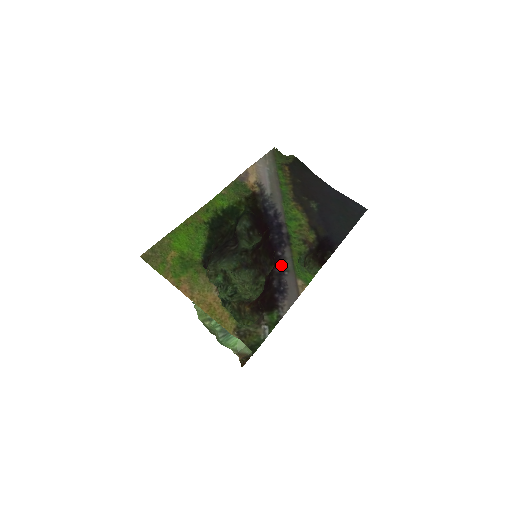
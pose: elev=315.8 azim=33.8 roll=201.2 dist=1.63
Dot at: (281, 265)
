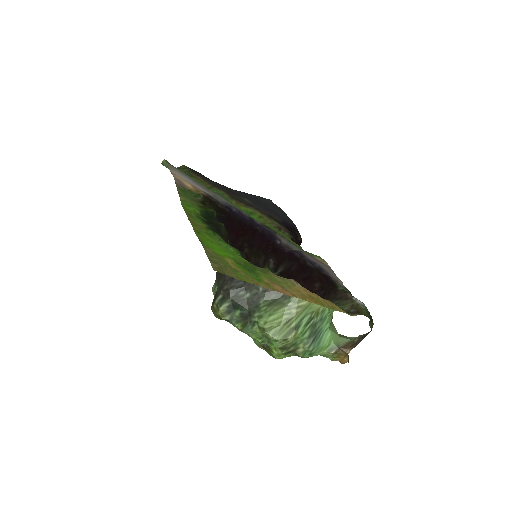
Dot at: (292, 250)
